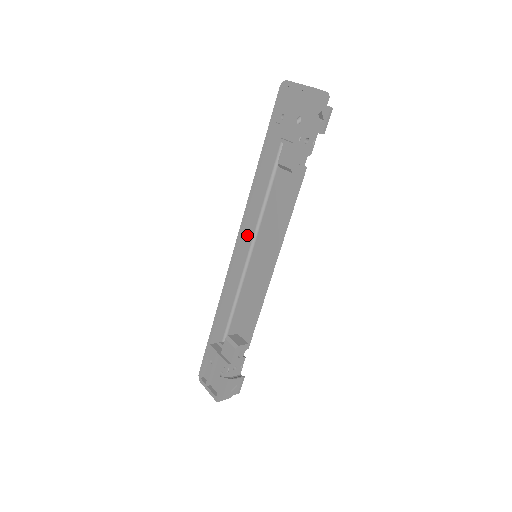
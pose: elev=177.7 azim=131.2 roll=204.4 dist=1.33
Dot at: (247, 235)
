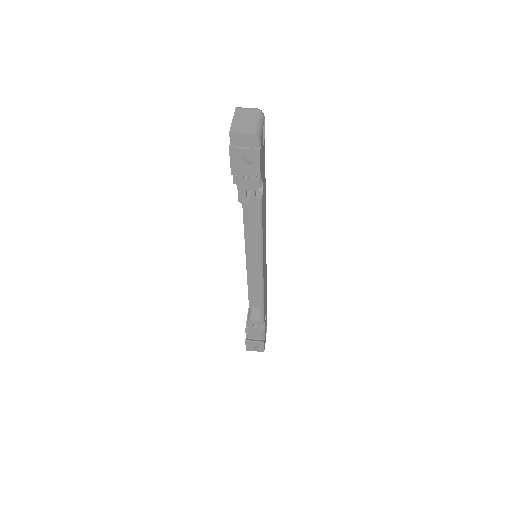
Dot at: (252, 235)
